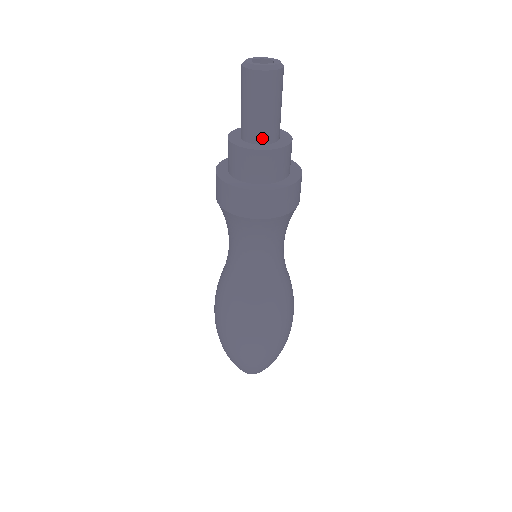
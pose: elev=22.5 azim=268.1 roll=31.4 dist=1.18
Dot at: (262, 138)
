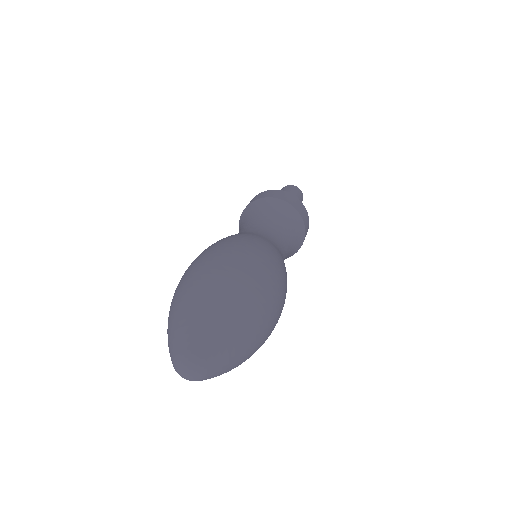
Dot at: occluded
